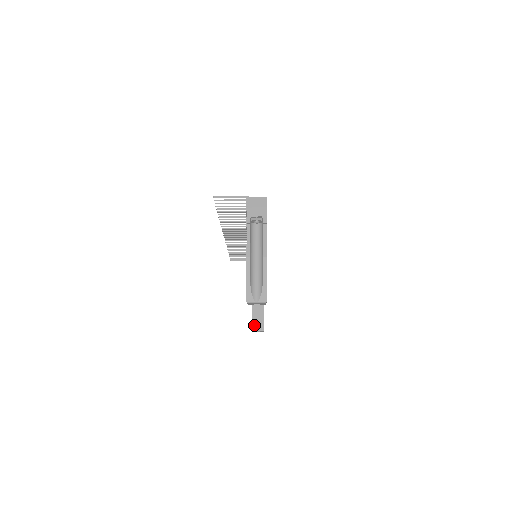
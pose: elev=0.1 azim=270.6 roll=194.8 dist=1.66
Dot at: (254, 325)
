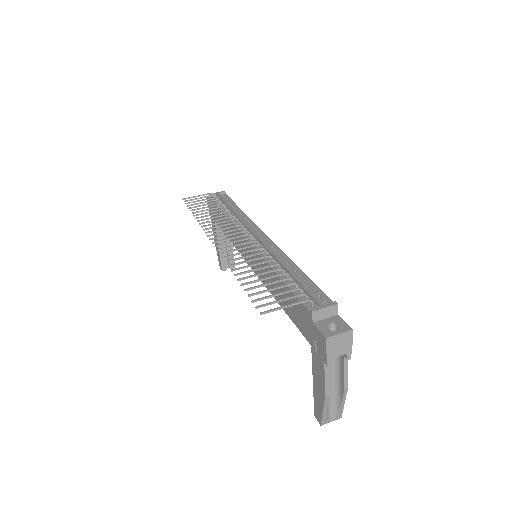
Dot at: (223, 265)
